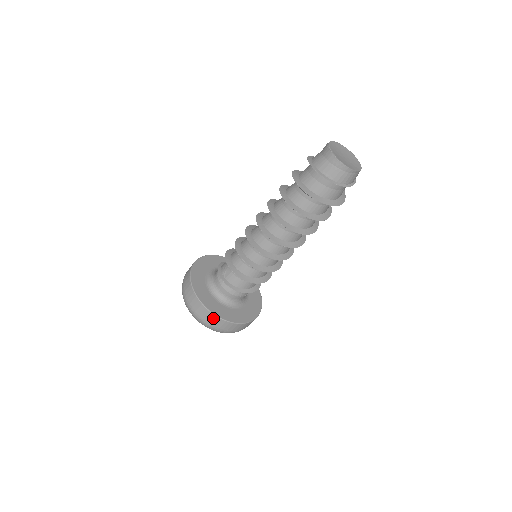
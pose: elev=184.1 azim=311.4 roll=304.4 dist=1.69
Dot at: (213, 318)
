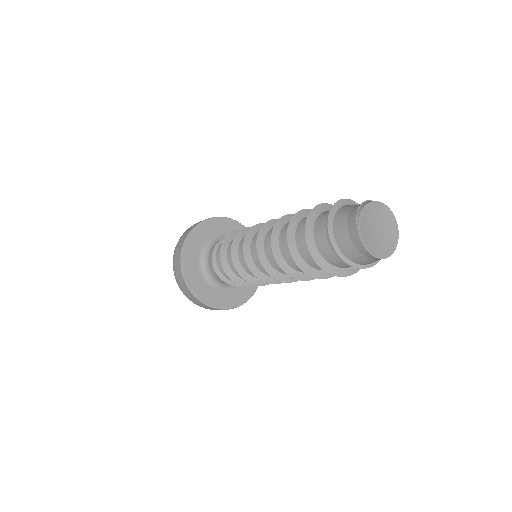
Dot at: (204, 306)
